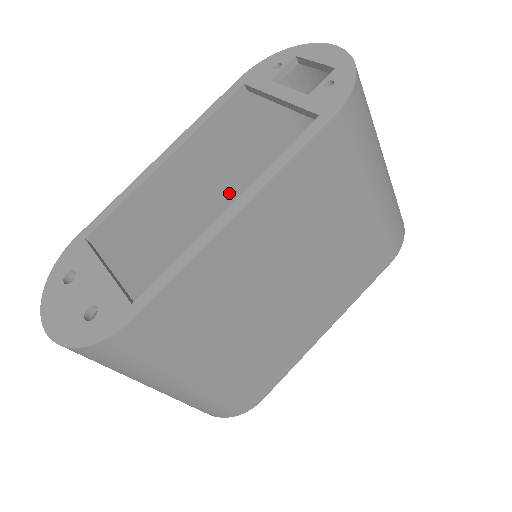
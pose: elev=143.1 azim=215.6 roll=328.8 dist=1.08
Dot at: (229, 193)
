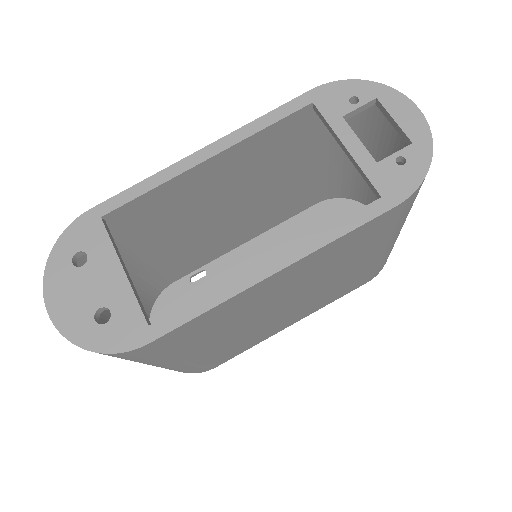
Dot at: (249, 185)
